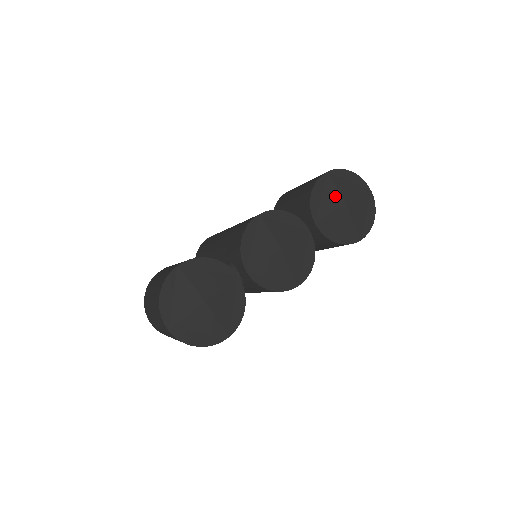
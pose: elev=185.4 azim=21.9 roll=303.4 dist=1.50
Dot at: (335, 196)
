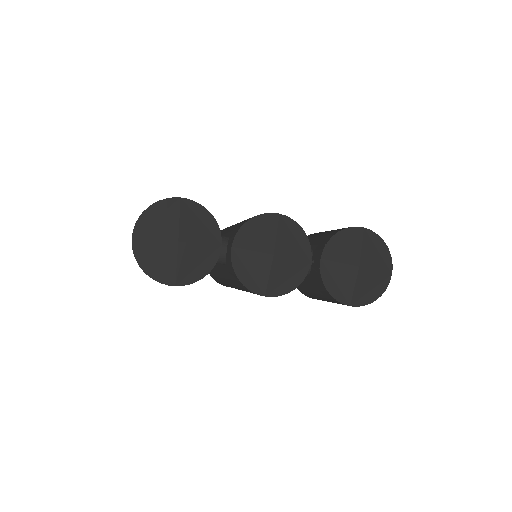
Dot at: (355, 251)
